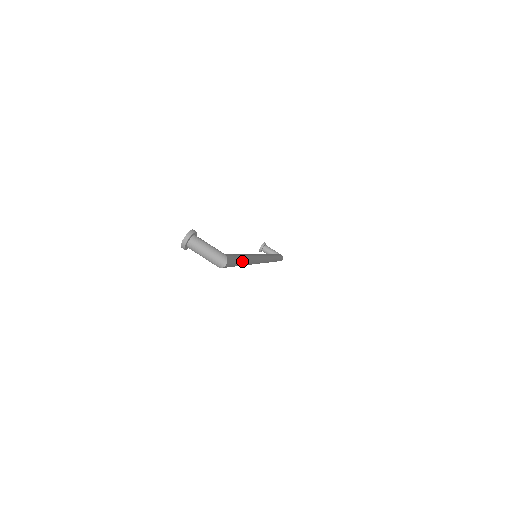
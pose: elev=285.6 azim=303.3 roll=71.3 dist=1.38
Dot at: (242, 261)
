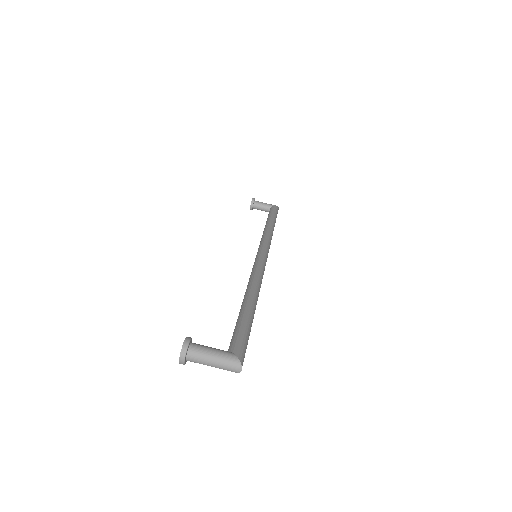
Dot at: (252, 320)
